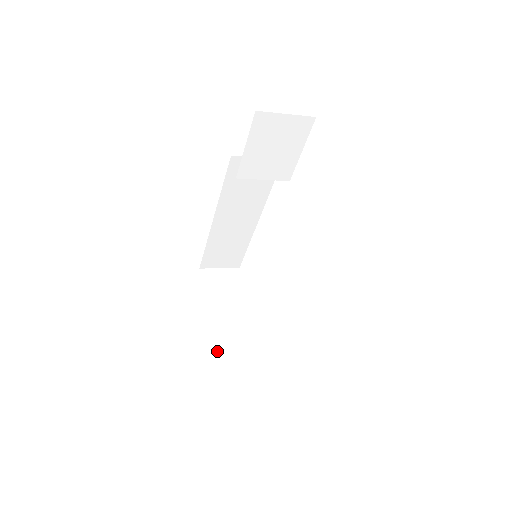
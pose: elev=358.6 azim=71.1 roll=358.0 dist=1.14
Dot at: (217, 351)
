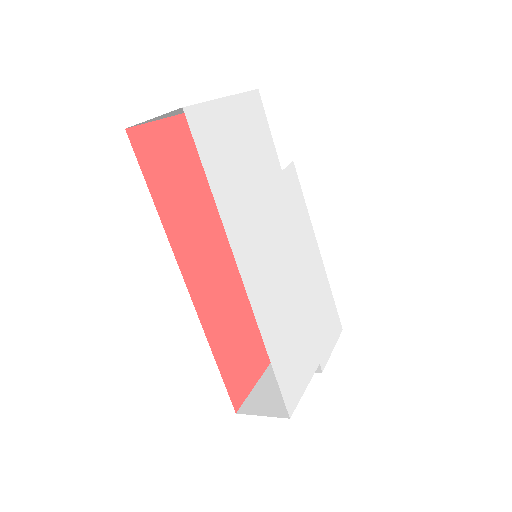
Dot at: (252, 394)
